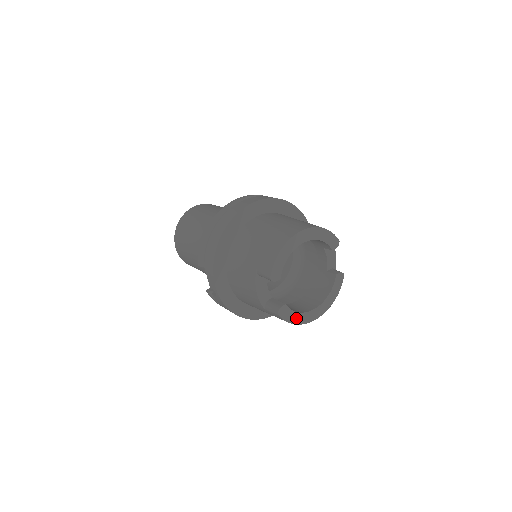
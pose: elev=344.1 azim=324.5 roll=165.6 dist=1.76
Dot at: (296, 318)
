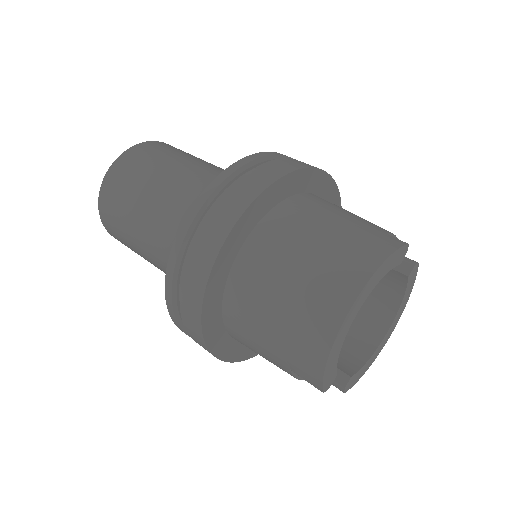
Dot at: (366, 366)
